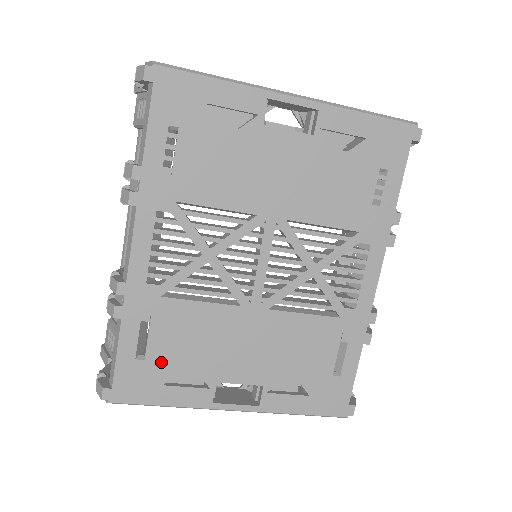
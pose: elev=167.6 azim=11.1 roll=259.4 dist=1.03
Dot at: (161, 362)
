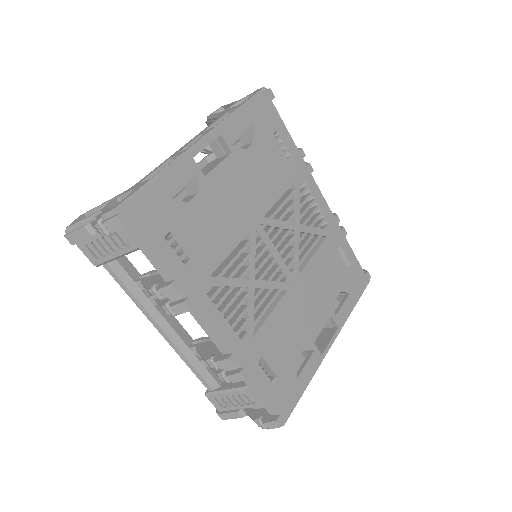
Dot at: (285, 369)
